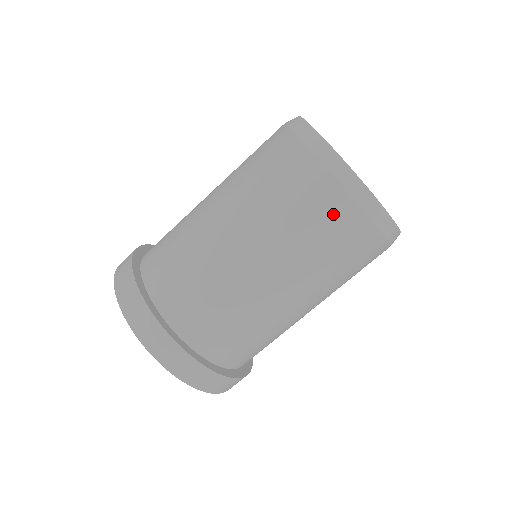
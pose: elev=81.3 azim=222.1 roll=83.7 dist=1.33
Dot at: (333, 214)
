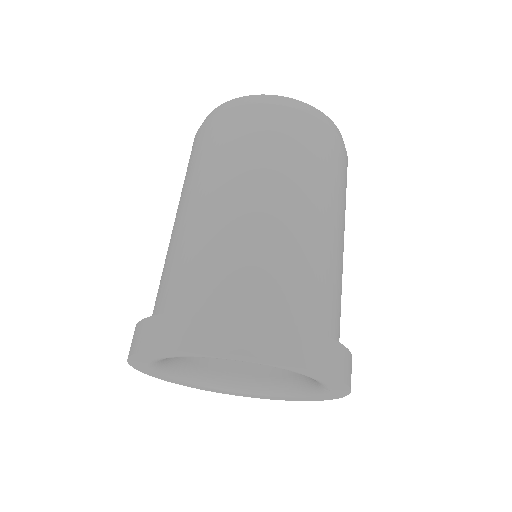
Dot at: (279, 123)
